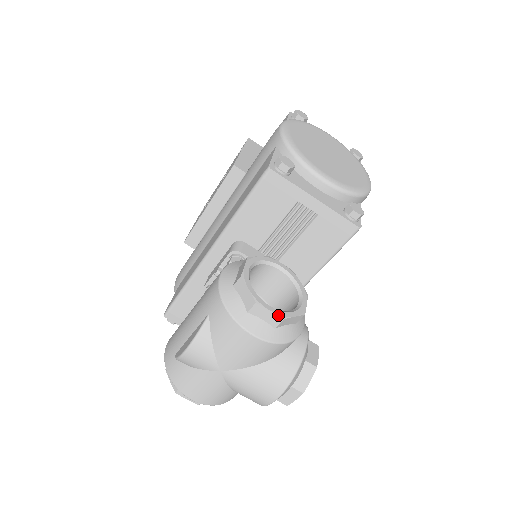
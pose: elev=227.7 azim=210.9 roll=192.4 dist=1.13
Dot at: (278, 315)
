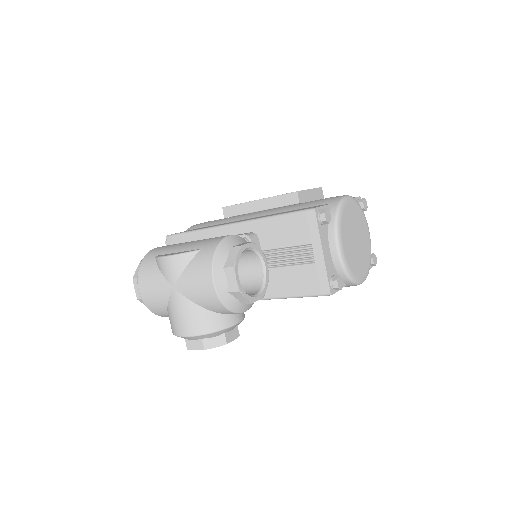
Dot at: (238, 286)
